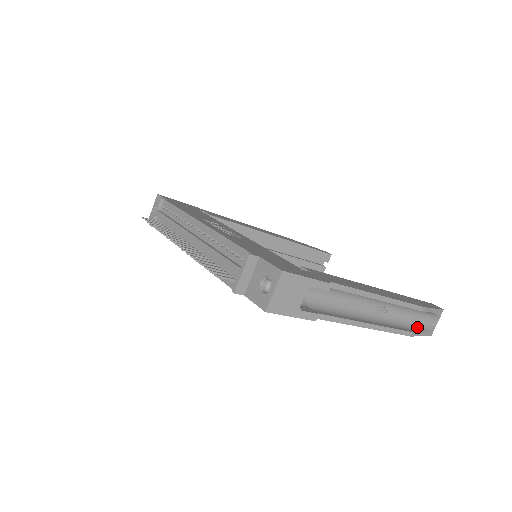
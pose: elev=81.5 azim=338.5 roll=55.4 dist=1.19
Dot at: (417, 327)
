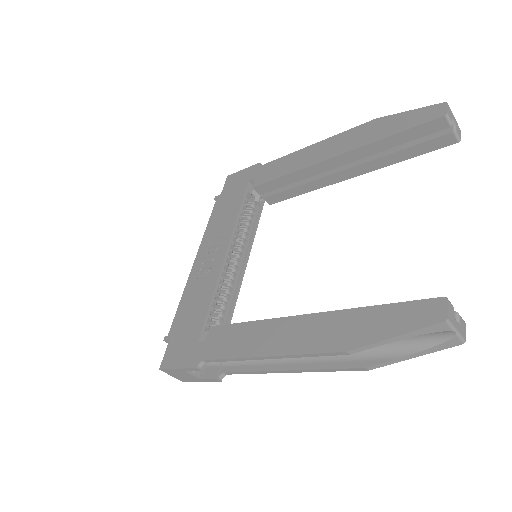
Dot at: (398, 348)
